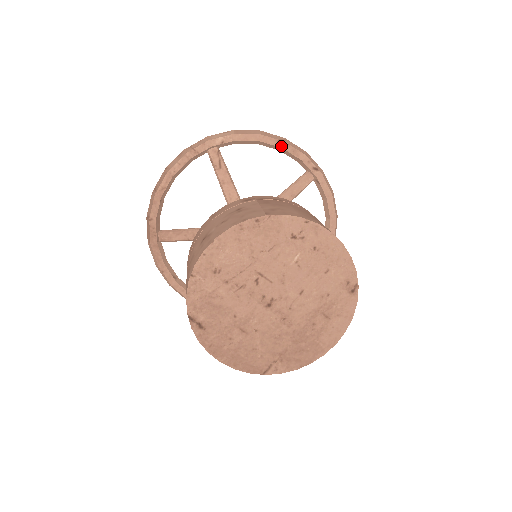
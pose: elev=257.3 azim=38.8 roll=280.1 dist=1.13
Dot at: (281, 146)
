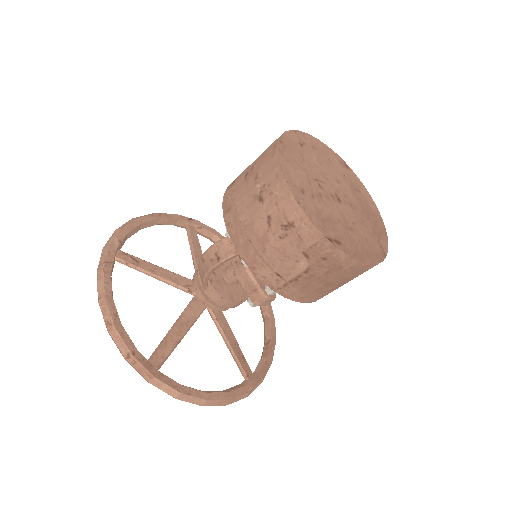
Dot at: (157, 218)
